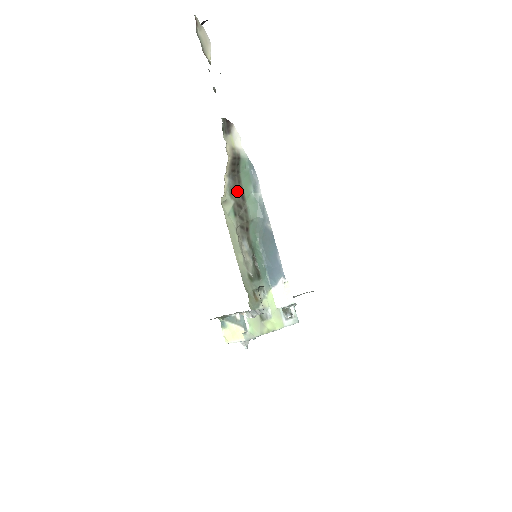
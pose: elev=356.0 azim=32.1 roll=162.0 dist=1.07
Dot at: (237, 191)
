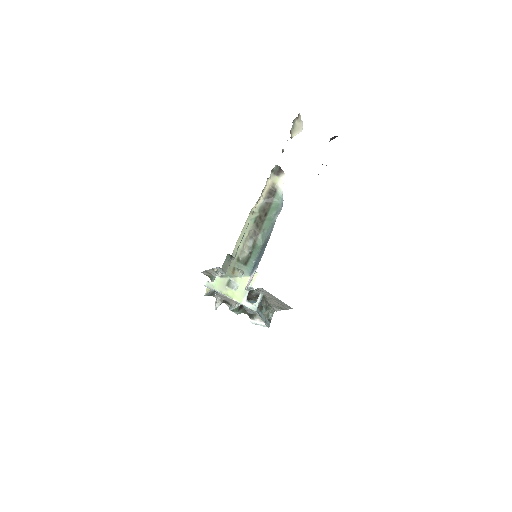
Dot at: (265, 210)
